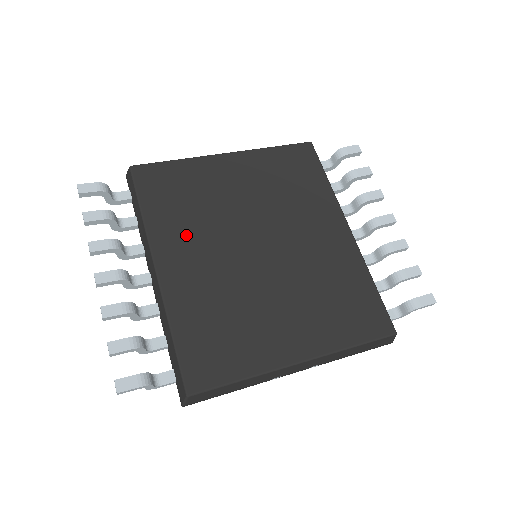
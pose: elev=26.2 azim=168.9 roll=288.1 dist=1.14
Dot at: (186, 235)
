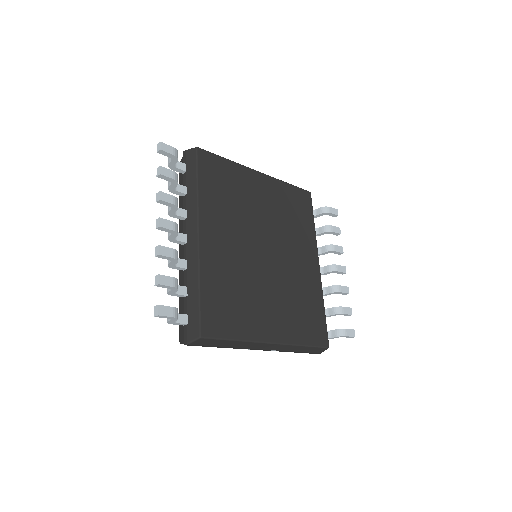
Dot at: (223, 219)
